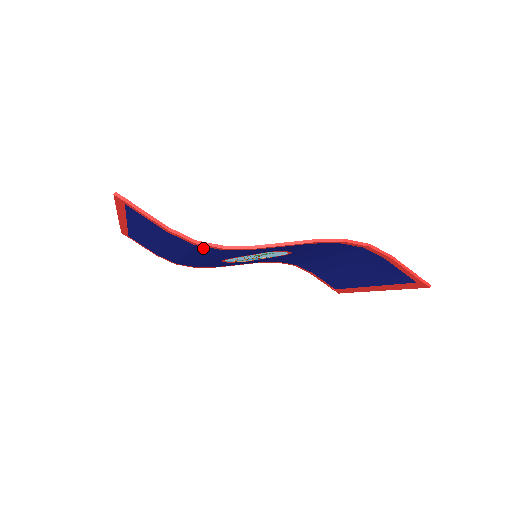
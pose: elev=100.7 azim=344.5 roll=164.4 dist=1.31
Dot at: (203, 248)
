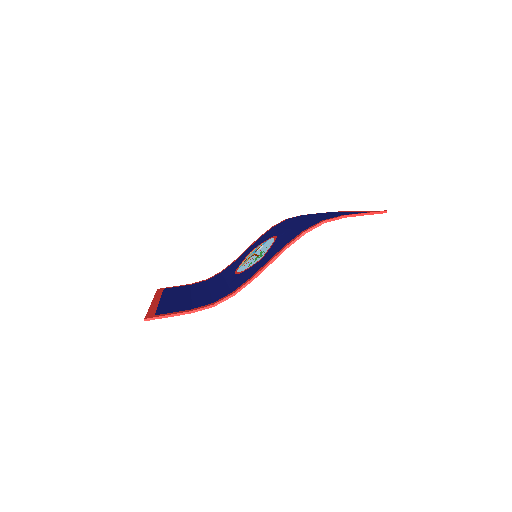
Dot at: occluded
